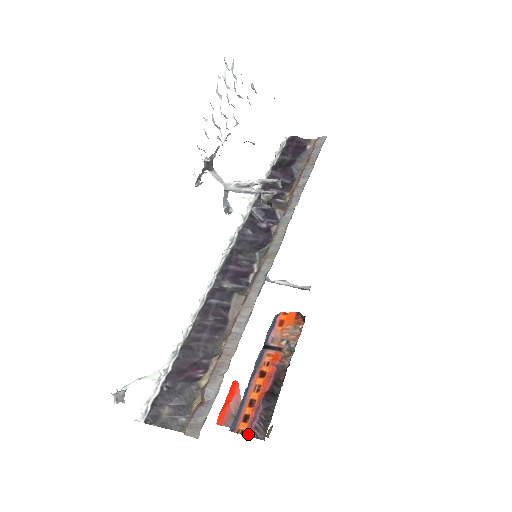
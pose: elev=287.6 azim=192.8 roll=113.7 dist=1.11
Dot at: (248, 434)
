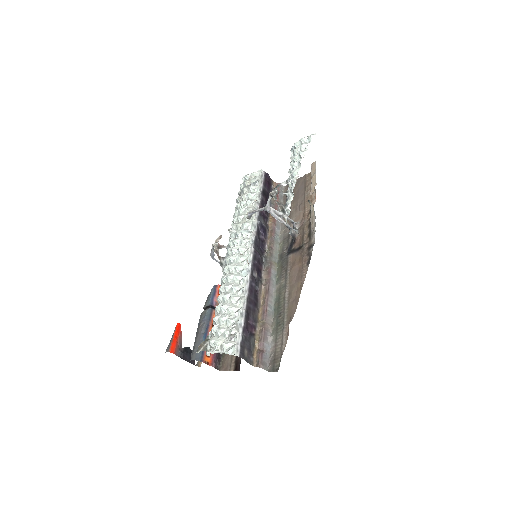
Dot at: (212, 365)
